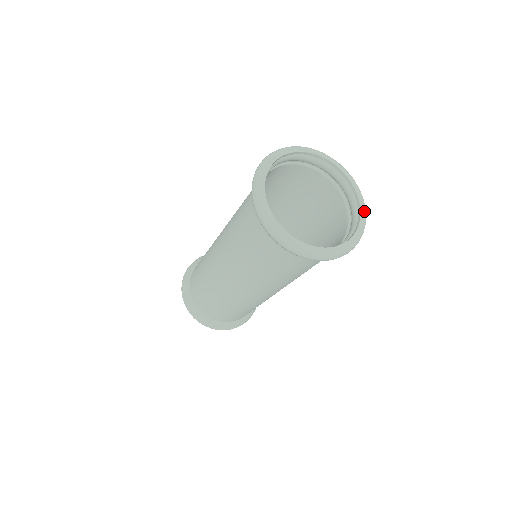
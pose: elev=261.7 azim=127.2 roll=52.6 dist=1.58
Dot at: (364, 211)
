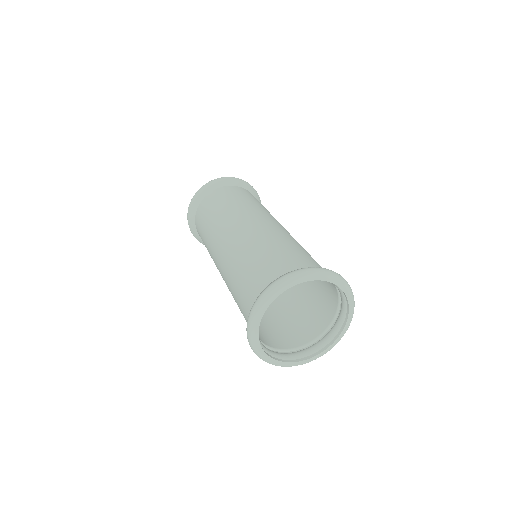
Dot at: (325, 353)
